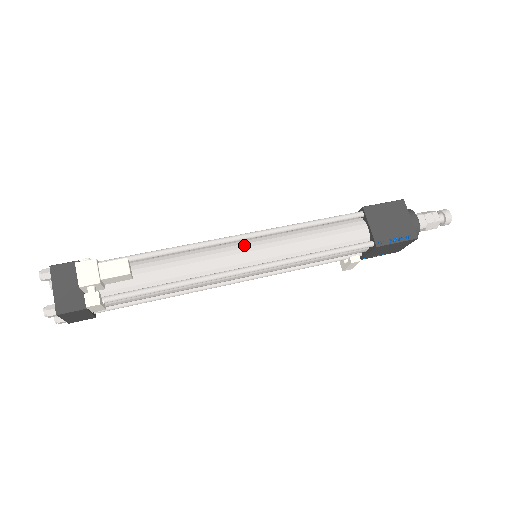
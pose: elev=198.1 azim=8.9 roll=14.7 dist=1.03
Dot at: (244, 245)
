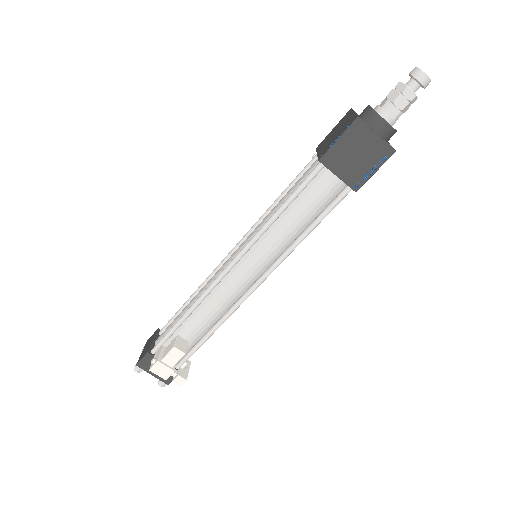
Dot at: (240, 268)
